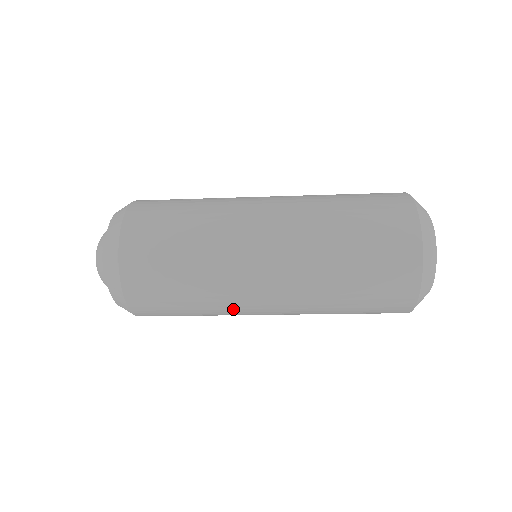
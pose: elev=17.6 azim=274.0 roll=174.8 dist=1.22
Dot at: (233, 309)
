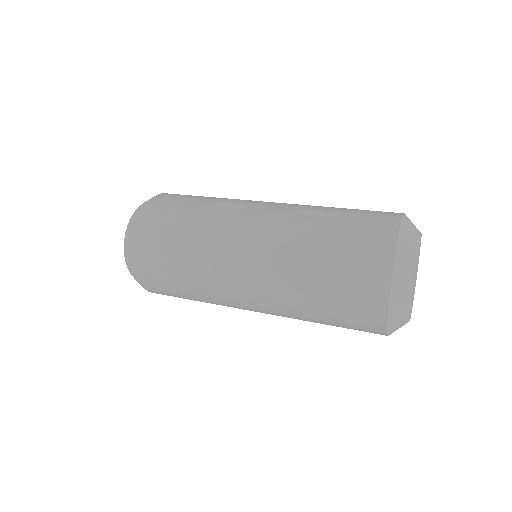
Dot at: (227, 306)
